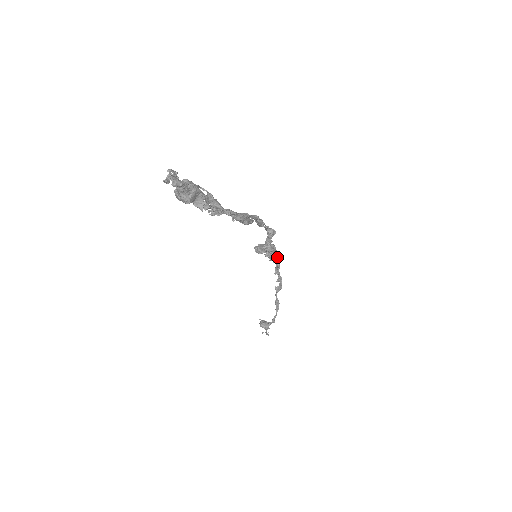
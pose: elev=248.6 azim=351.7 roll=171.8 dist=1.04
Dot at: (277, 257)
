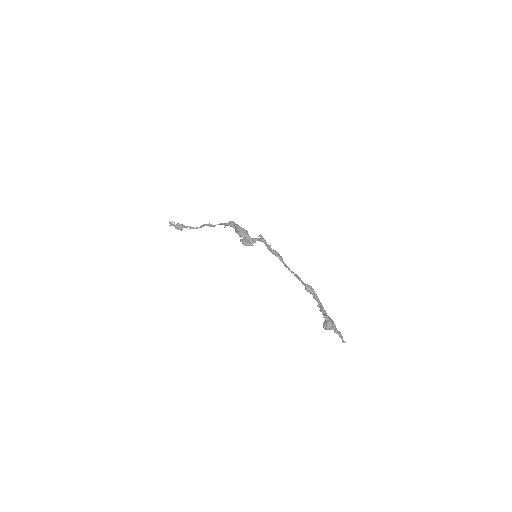
Dot at: occluded
